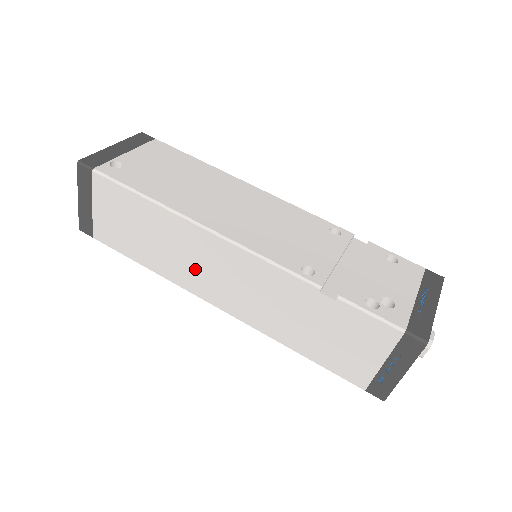
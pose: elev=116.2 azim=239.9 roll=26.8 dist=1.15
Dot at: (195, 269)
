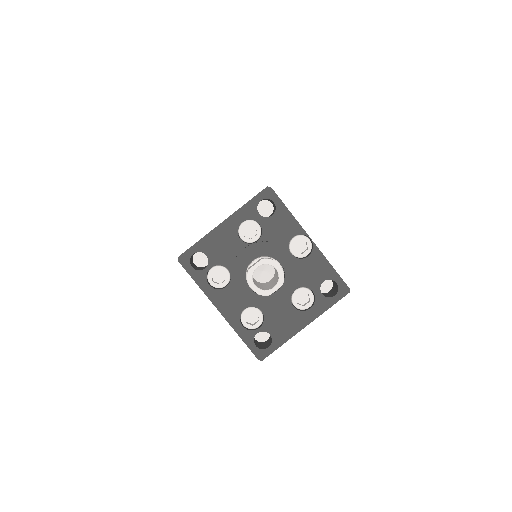
Dot at: occluded
